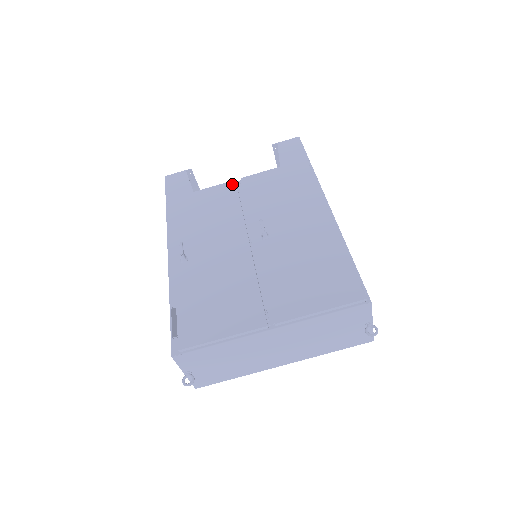
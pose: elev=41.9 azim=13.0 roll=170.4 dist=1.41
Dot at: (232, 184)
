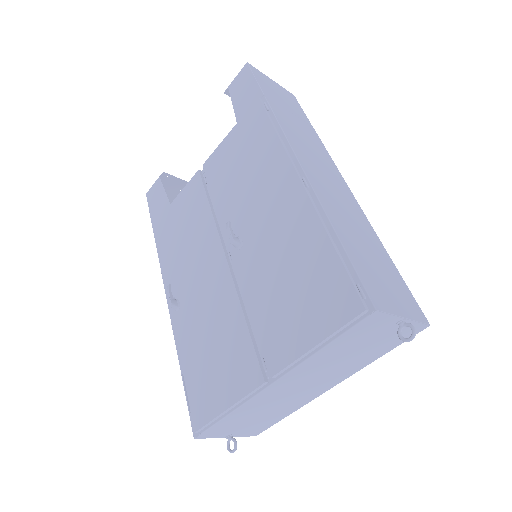
Dot at: (197, 178)
